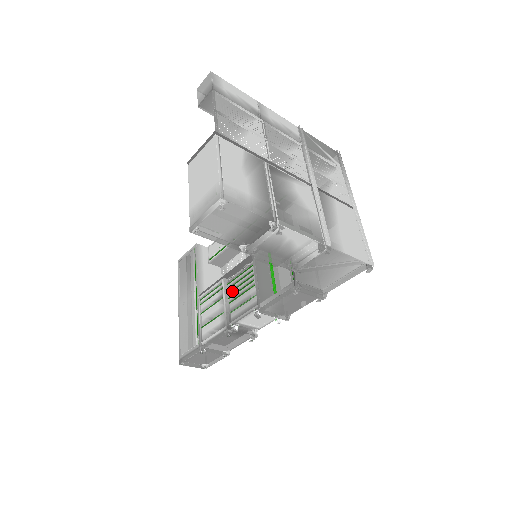
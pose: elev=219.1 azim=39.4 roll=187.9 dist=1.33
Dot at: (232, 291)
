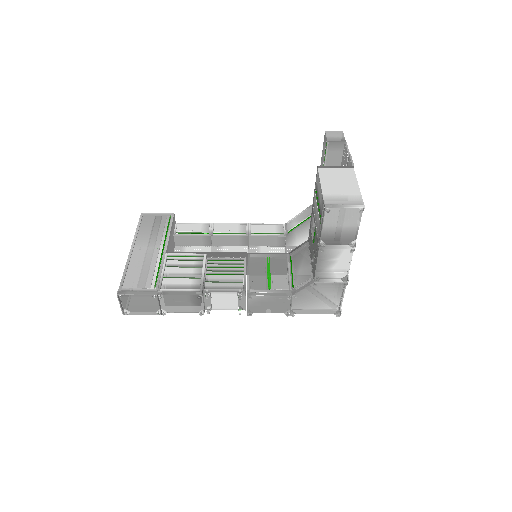
Dot at: (212, 267)
